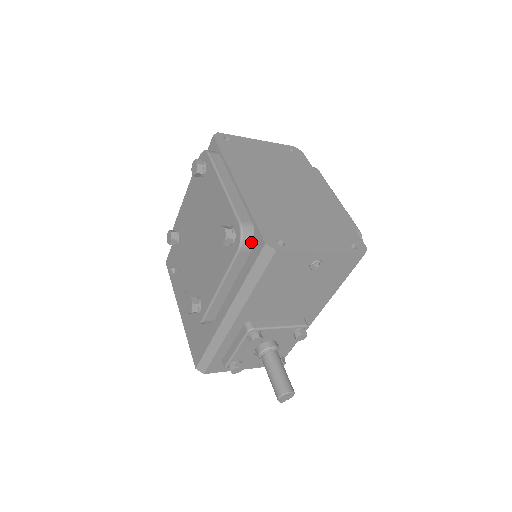
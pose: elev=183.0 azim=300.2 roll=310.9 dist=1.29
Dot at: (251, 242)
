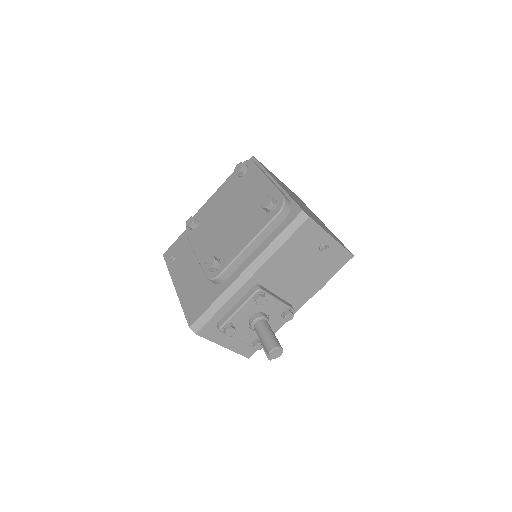
Dot at: (288, 211)
